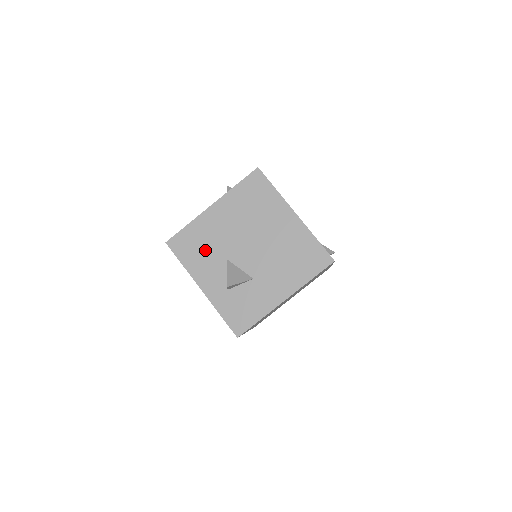
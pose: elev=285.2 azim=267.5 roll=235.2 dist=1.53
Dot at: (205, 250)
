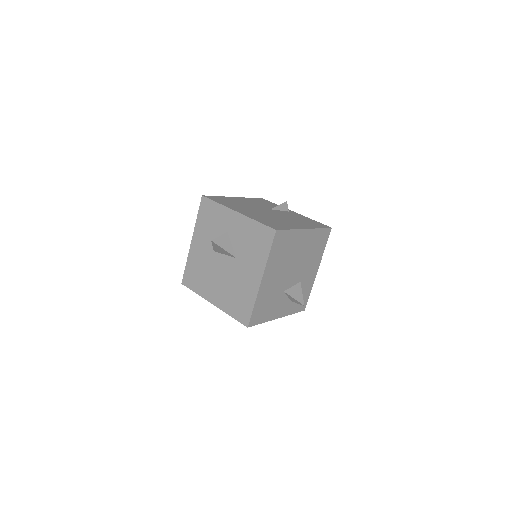
Dot at: (271, 303)
